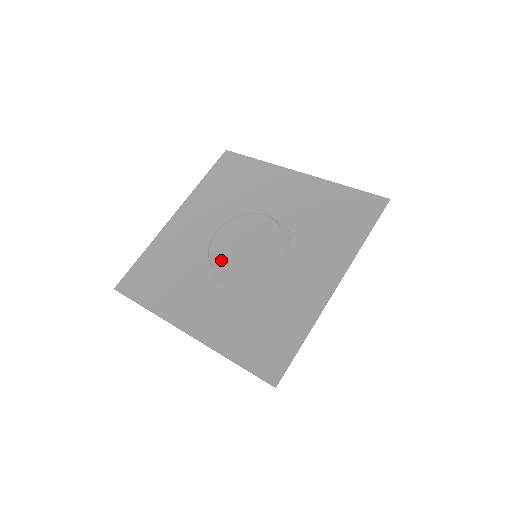
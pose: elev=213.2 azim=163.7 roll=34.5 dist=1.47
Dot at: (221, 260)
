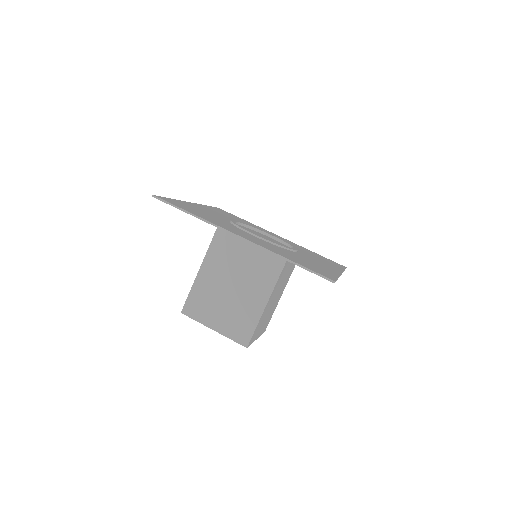
Dot at: occluded
